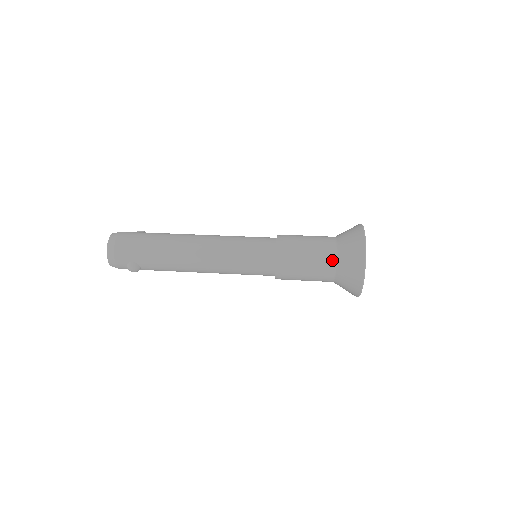
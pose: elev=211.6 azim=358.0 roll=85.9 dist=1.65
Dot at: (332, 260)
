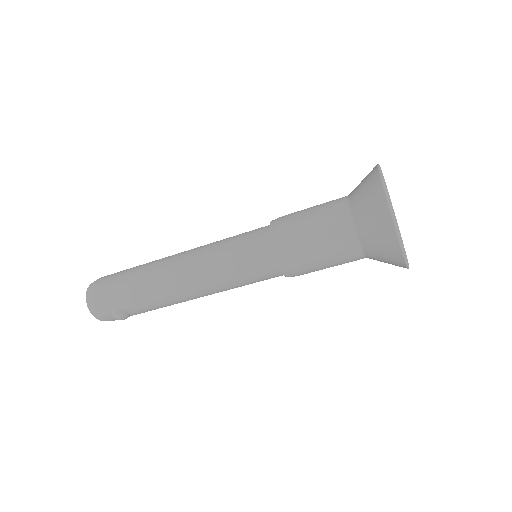
Dot at: (347, 225)
